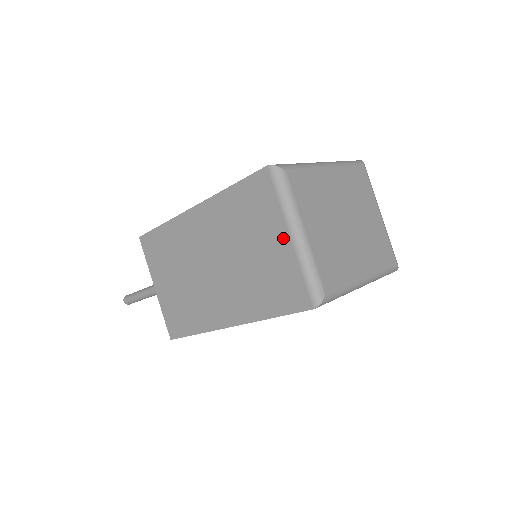
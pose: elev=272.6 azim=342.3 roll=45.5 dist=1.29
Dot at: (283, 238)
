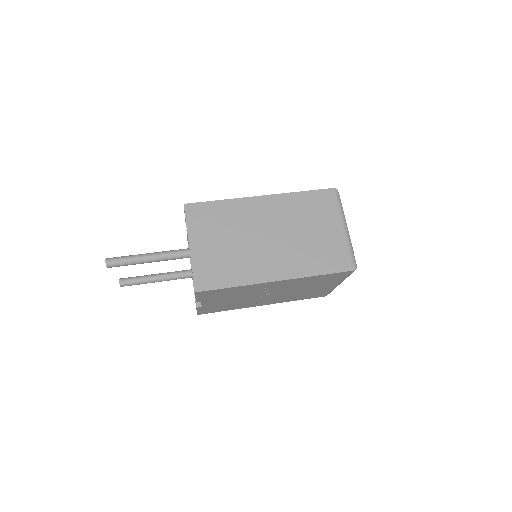
Dot at: (338, 228)
